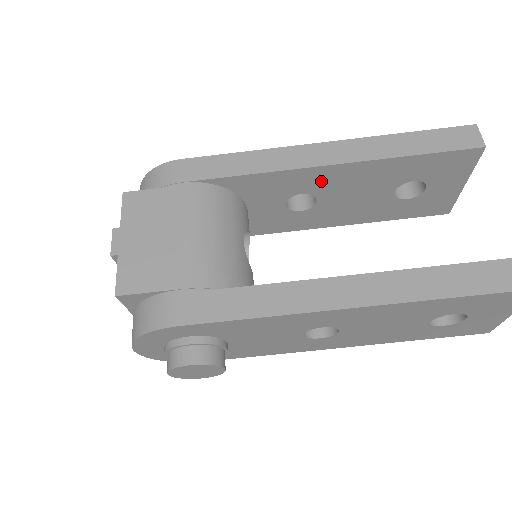
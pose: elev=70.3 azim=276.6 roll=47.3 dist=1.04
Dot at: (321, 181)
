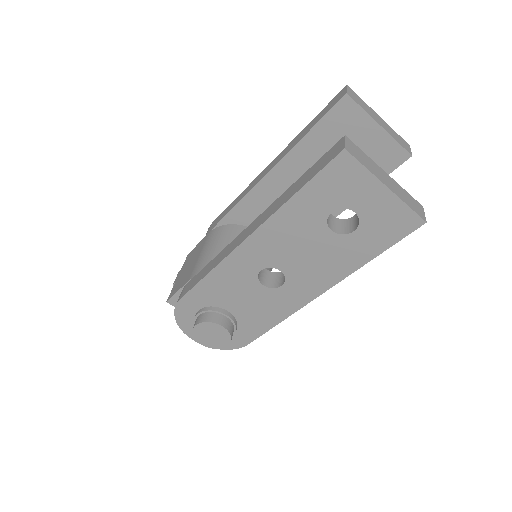
Dot at: (277, 188)
